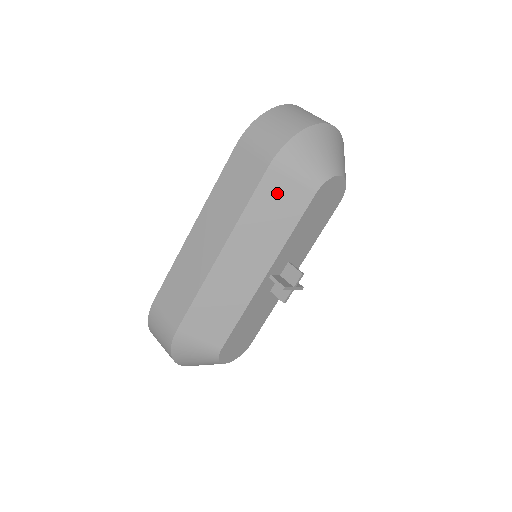
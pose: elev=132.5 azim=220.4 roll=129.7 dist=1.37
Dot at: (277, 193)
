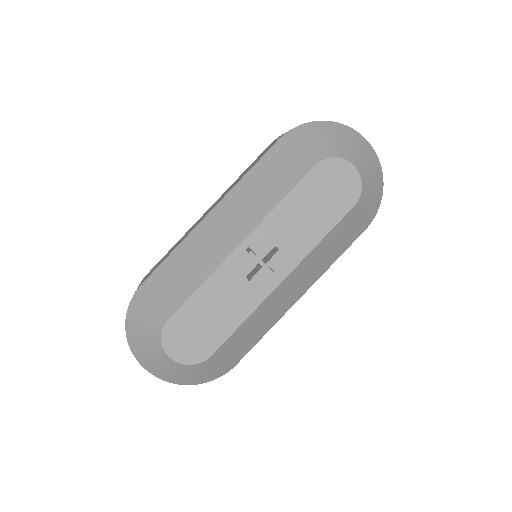
Dot at: (279, 162)
